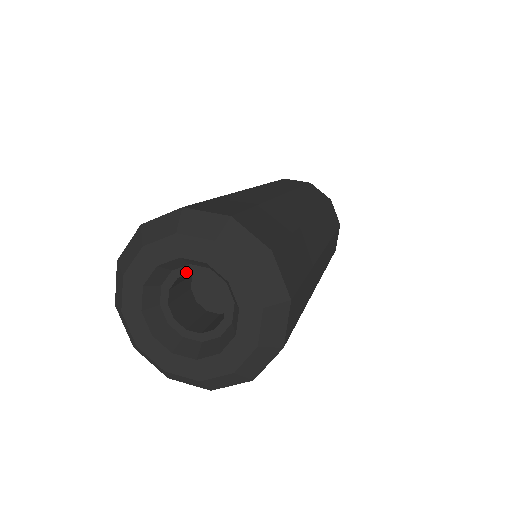
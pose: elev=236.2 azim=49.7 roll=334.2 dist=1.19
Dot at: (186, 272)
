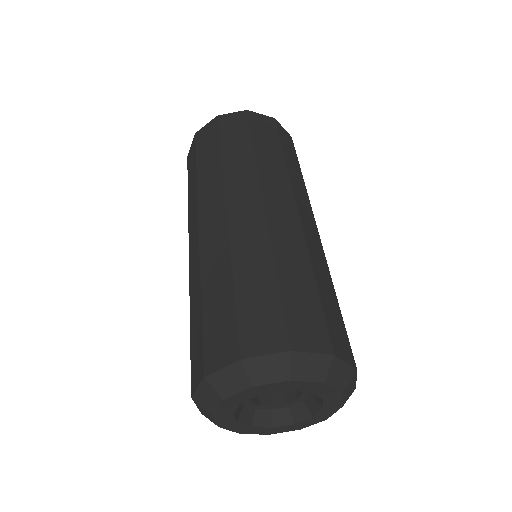
Dot at: occluded
